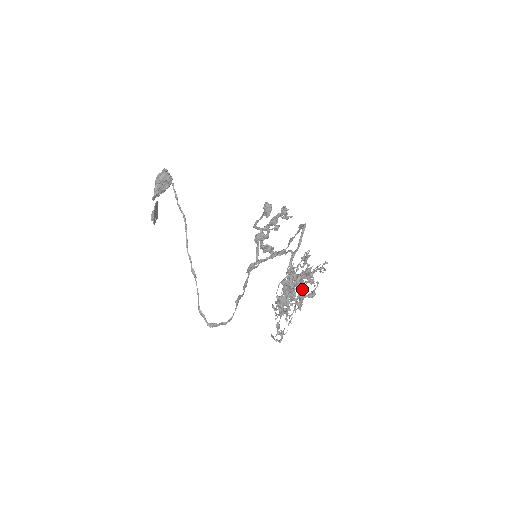
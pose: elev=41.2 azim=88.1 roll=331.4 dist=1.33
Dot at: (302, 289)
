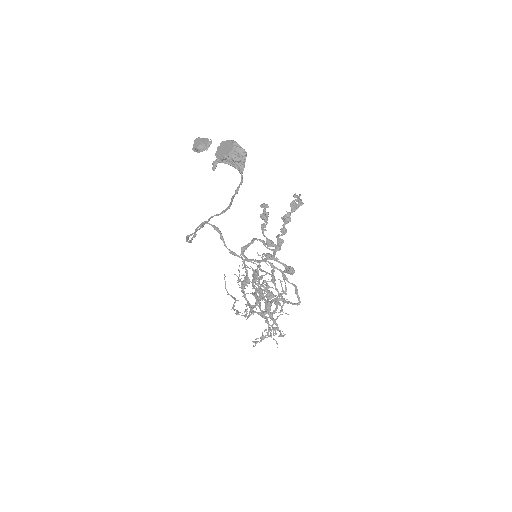
Dot at: (263, 259)
